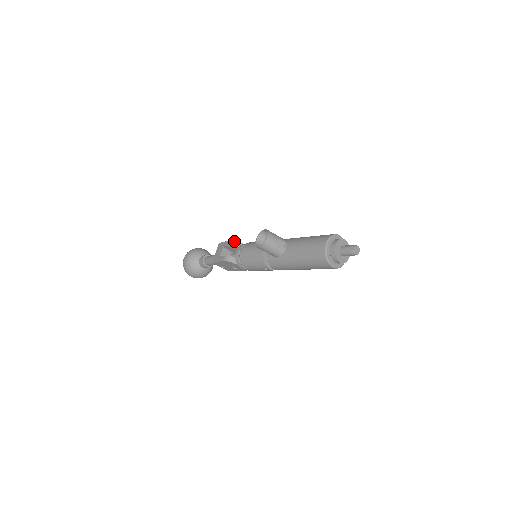
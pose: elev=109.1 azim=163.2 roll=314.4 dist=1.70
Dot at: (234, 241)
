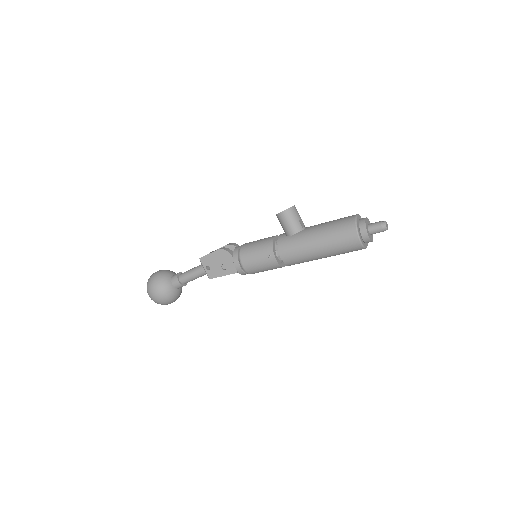
Dot at: (235, 243)
